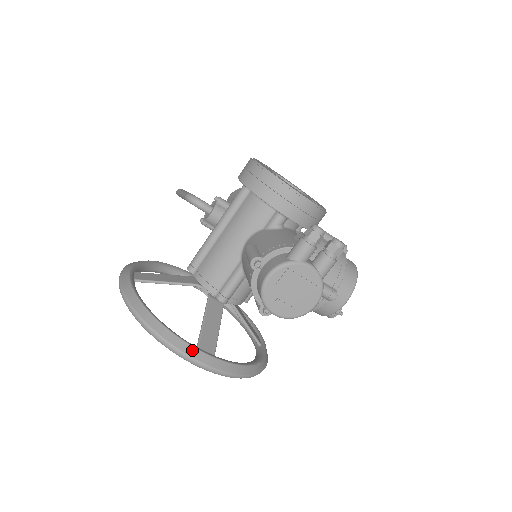
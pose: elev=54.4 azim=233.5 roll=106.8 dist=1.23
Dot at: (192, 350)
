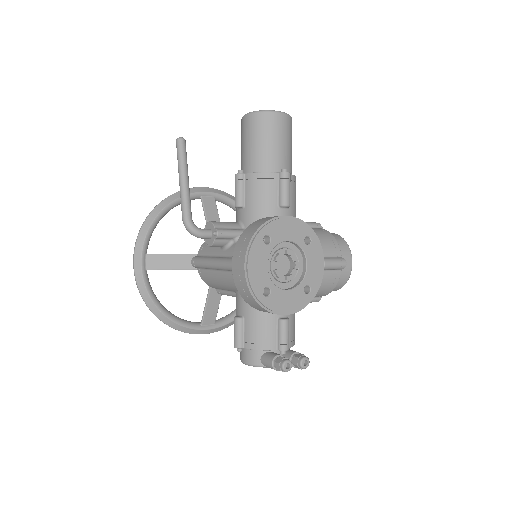
Dot at: (197, 331)
